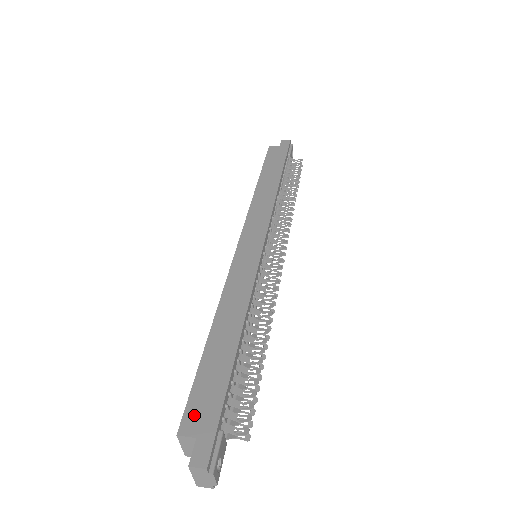
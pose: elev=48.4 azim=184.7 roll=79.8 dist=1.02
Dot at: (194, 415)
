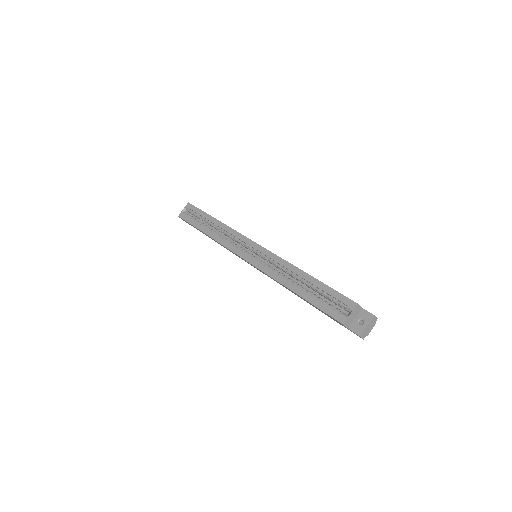
Dot at: occluded
